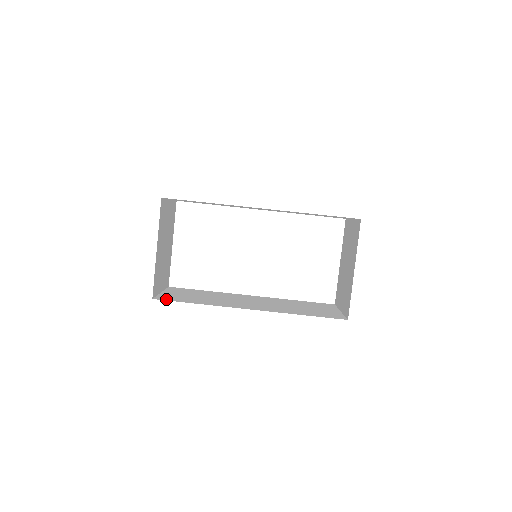
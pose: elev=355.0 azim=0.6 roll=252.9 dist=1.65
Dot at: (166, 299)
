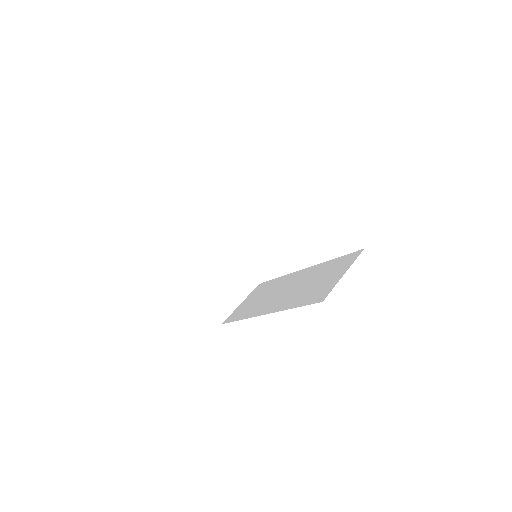
Dot at: (229, 320)
